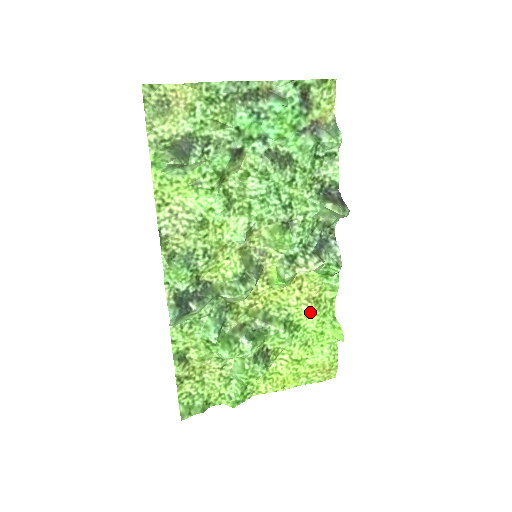
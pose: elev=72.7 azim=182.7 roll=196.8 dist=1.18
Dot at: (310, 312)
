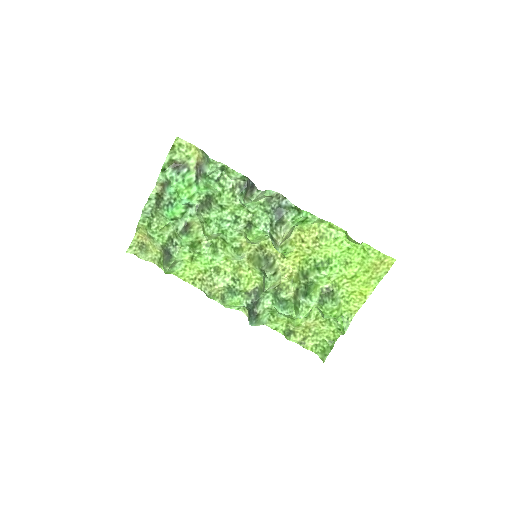
Dot at: (324, 247)
